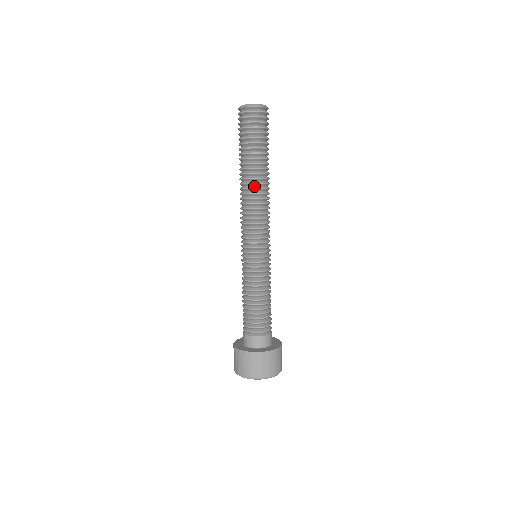
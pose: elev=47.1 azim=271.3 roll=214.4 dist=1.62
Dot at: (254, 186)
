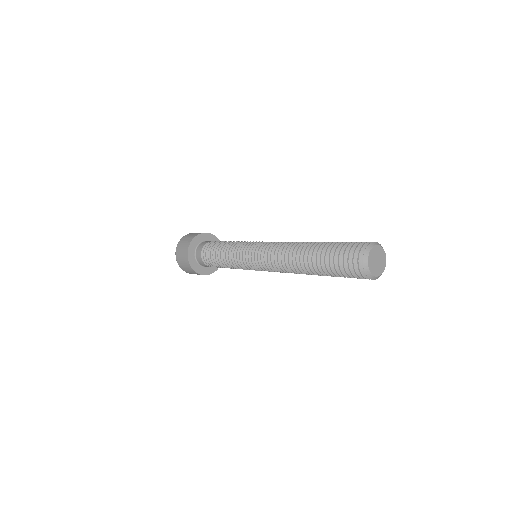
Dot at: (304, 272)
